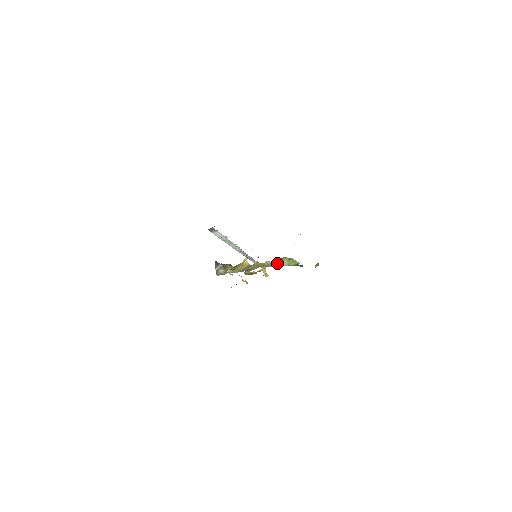
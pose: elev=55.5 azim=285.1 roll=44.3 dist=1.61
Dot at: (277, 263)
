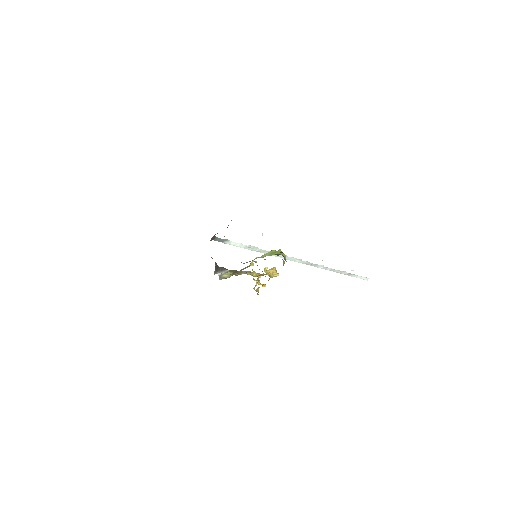
Dot at: (259, 257)
